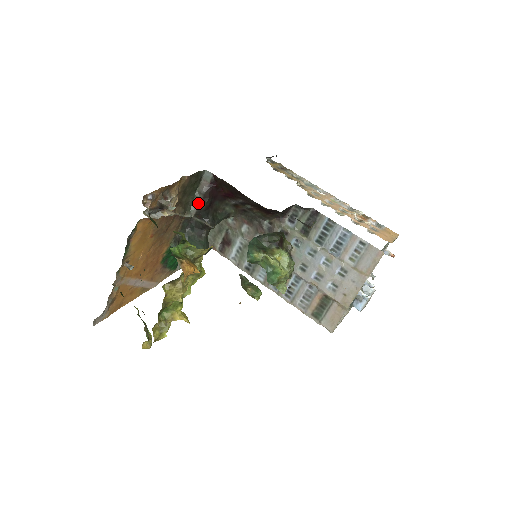
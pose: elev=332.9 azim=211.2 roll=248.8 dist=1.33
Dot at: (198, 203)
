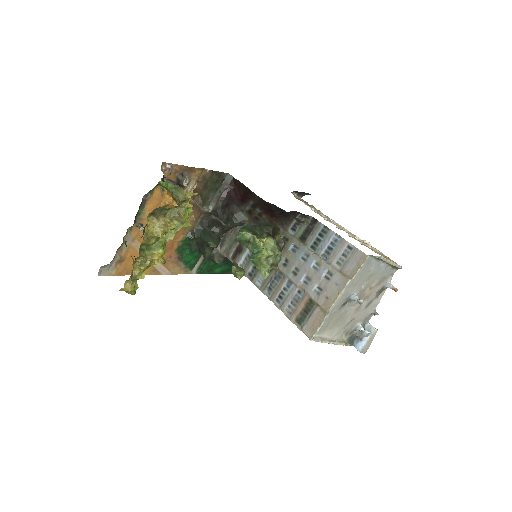
Dot at: (216, 200)
